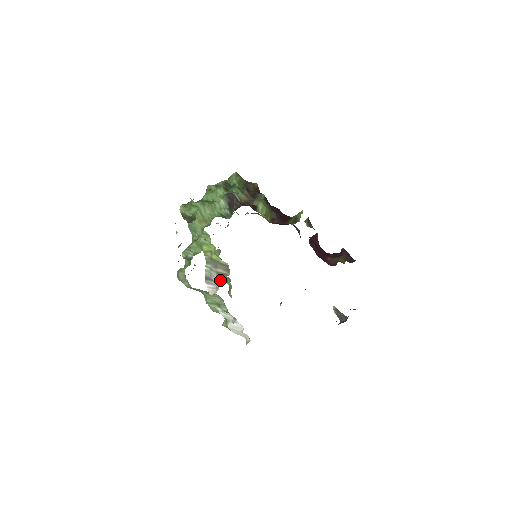
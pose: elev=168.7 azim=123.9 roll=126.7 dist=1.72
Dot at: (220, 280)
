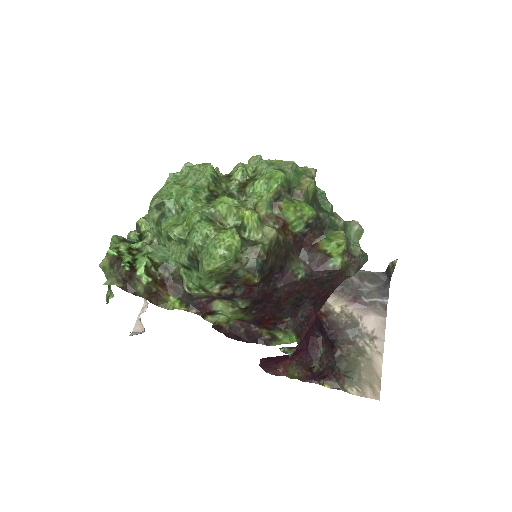
Dot at: (138, 322)
